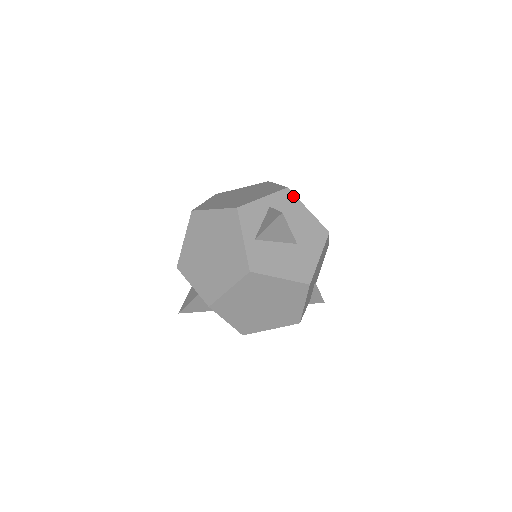
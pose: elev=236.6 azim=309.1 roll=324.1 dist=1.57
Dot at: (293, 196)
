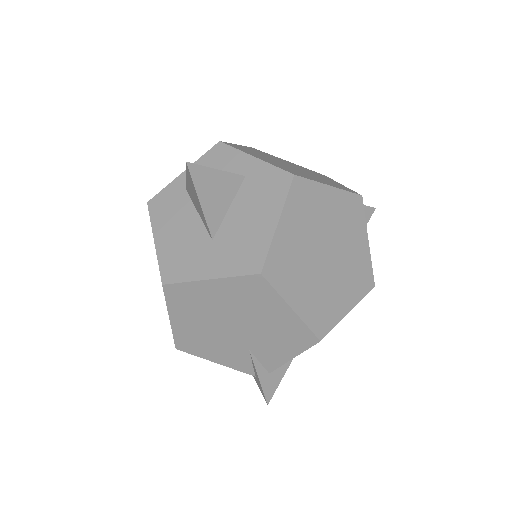
Dot at: occluded
